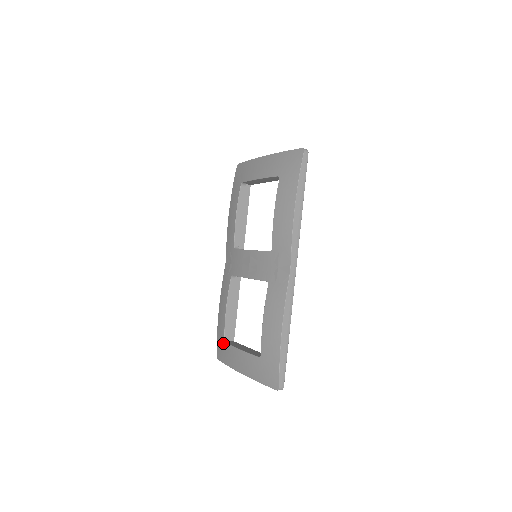
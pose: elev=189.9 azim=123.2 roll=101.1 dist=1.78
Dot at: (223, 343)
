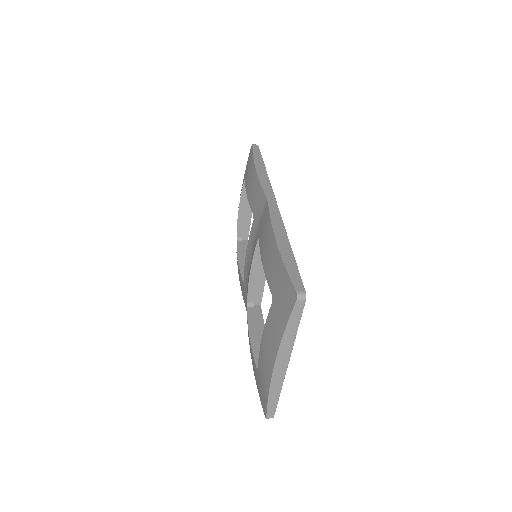
Dot at: (258, 376)
